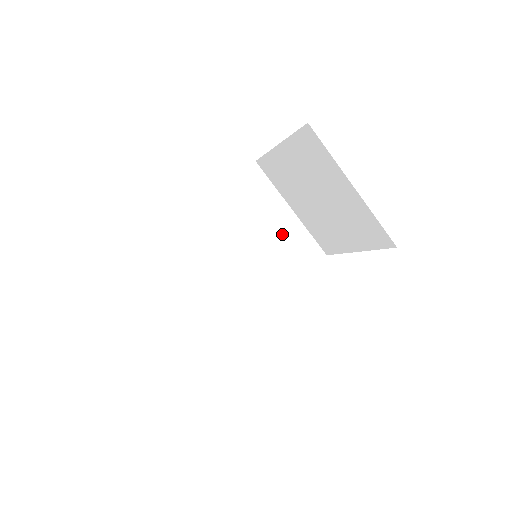
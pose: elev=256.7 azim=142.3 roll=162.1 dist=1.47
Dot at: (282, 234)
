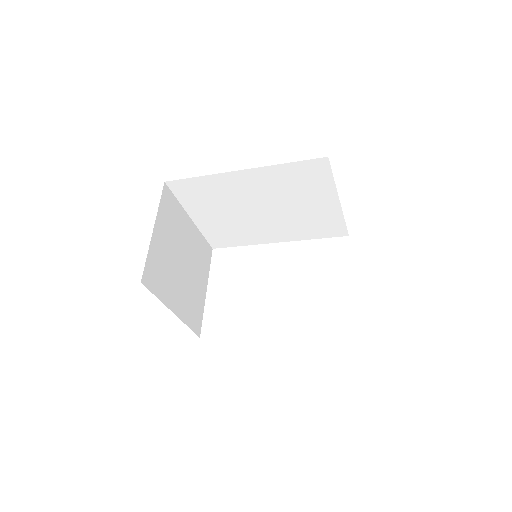
Dot at: (317, 211)
